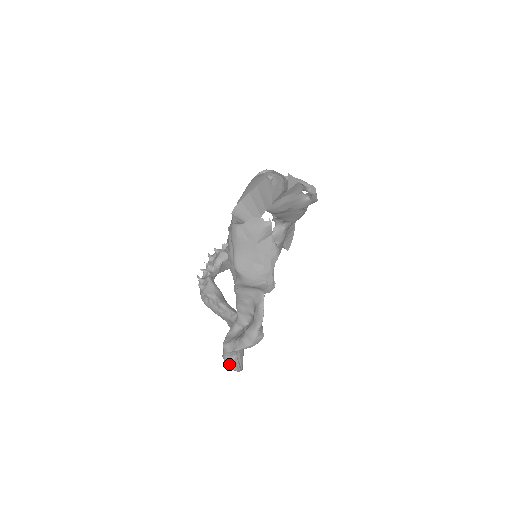
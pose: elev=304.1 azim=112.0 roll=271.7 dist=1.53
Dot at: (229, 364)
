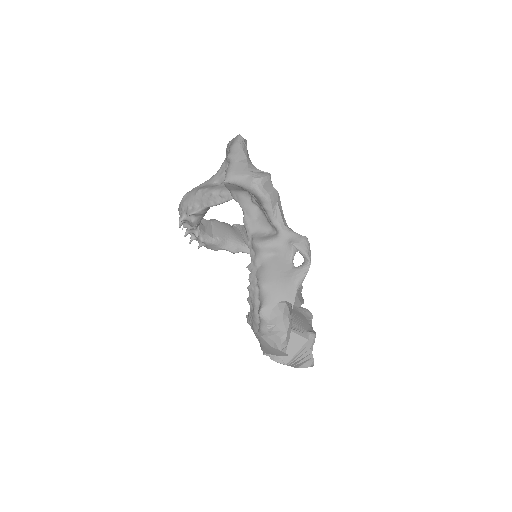
Dot at: occluded
